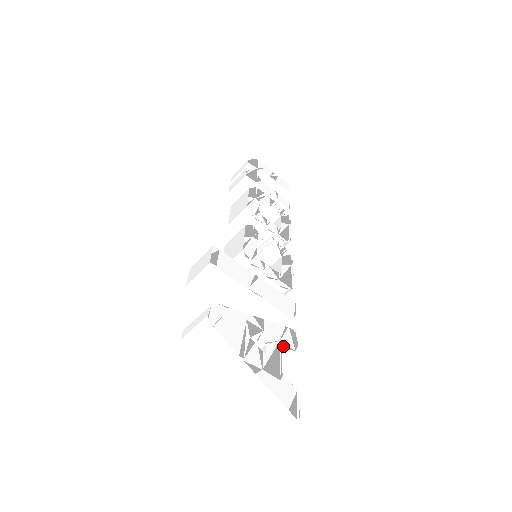
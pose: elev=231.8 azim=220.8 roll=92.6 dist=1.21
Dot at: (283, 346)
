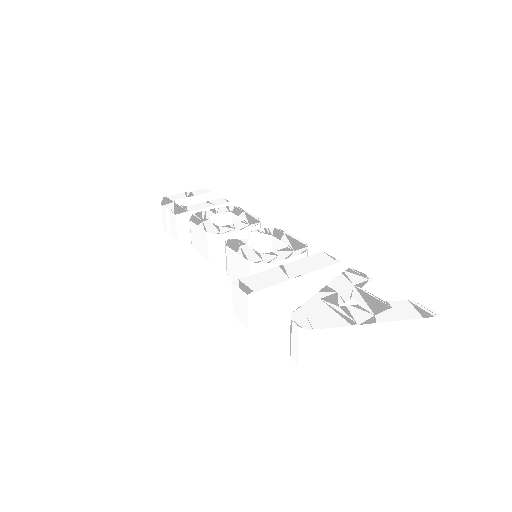
Dot at: (360, 286)
